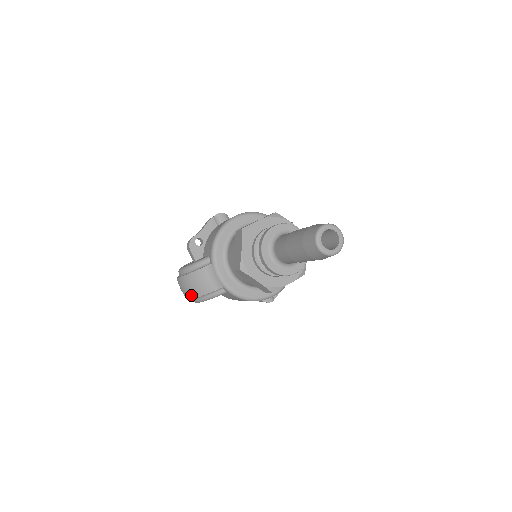
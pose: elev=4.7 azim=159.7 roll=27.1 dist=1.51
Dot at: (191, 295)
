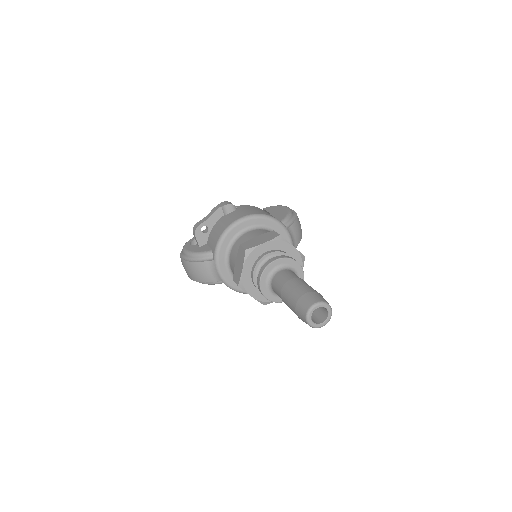
Dot at: (192, 277)
